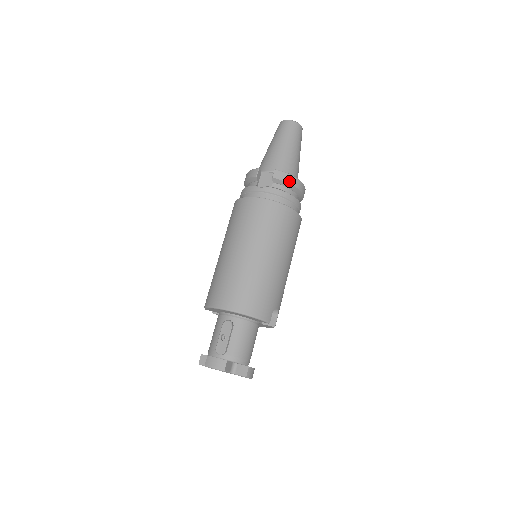
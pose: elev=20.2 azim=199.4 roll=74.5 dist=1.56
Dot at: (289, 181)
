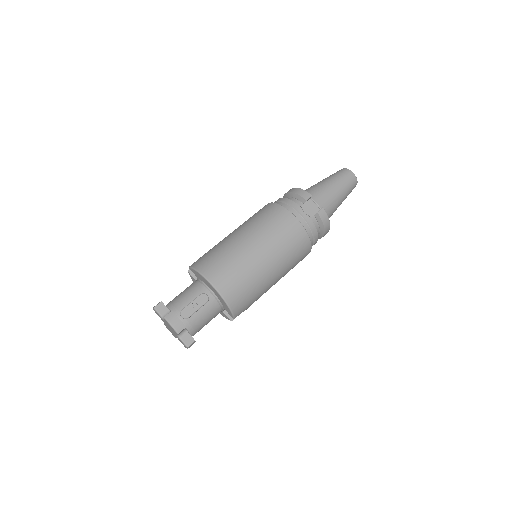
Dot at: (325, 224)
